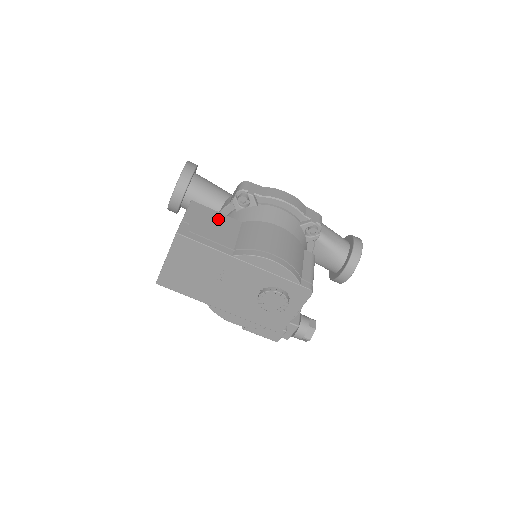
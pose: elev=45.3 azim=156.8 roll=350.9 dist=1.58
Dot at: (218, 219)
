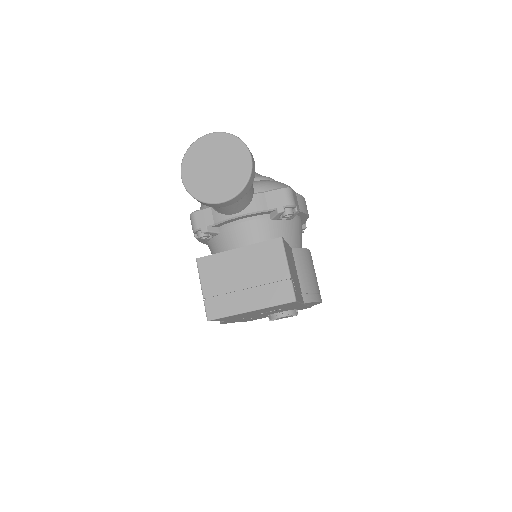
Dot at: occluded
